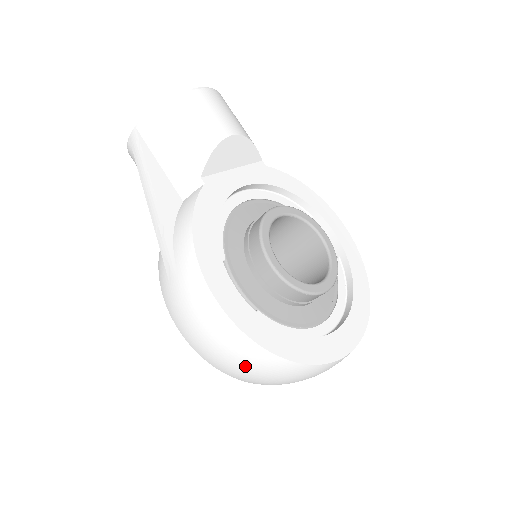
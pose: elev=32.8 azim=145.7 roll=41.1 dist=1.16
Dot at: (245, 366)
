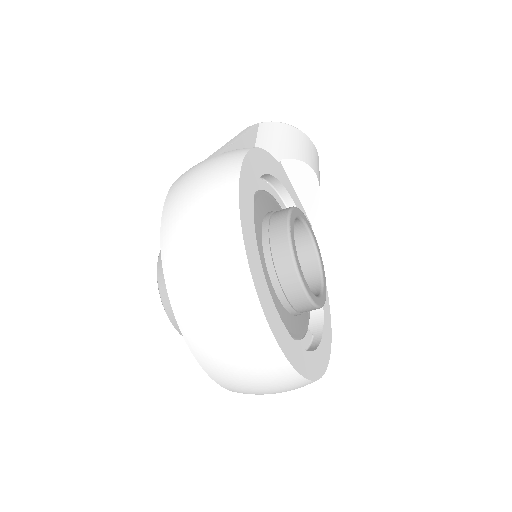
Dot at: (201, 241)
